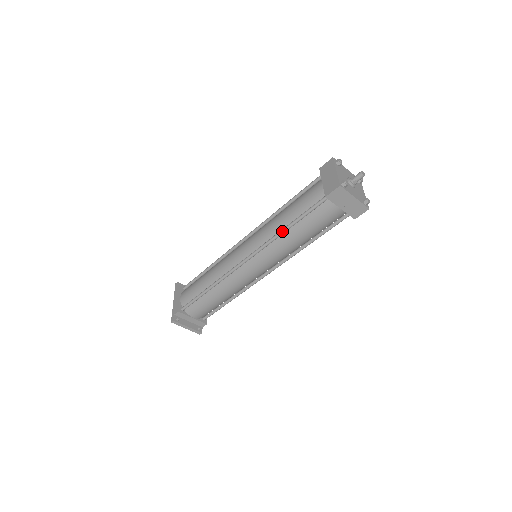
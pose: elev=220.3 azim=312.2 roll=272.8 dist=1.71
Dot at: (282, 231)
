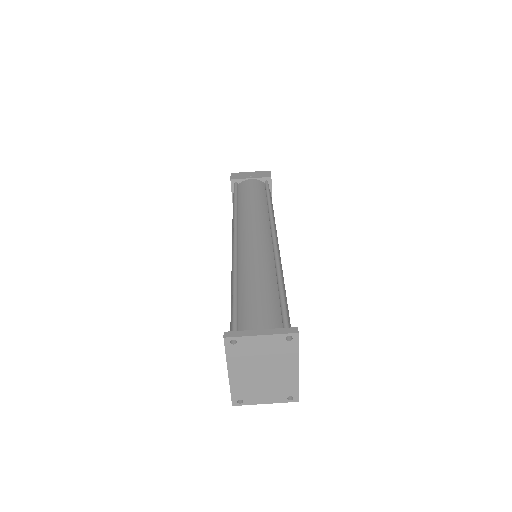
Dot at: (234, 209)
